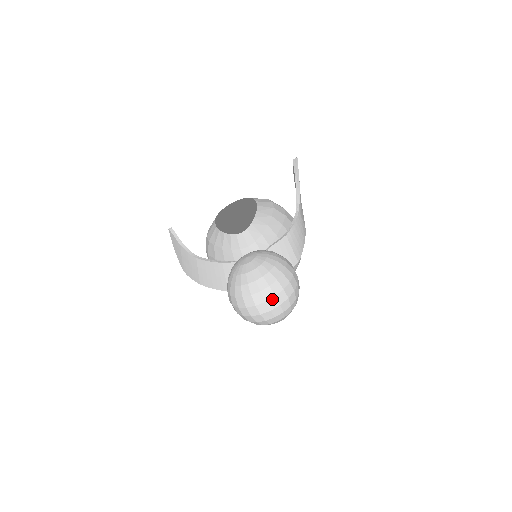
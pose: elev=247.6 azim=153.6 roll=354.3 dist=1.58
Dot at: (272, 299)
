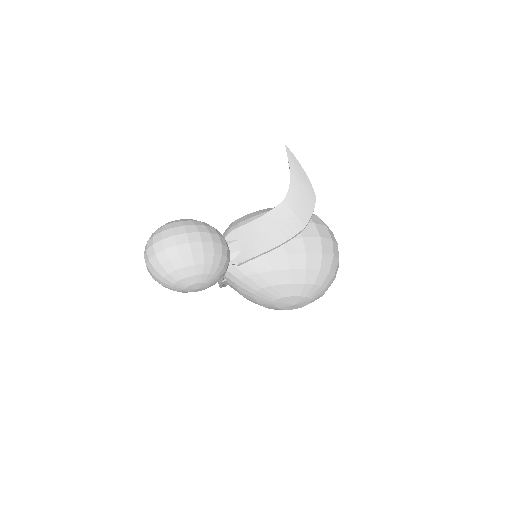
Dot at: (151, 248)
